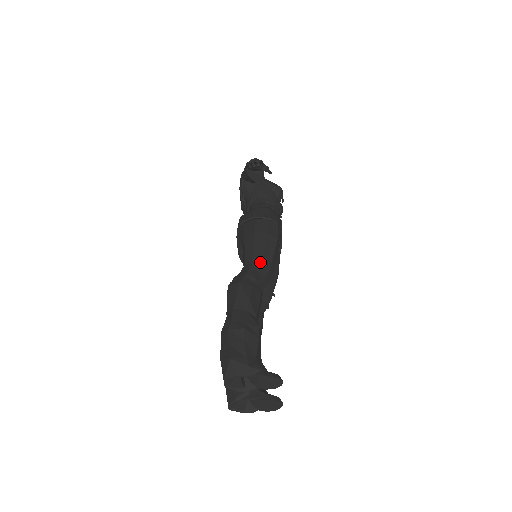
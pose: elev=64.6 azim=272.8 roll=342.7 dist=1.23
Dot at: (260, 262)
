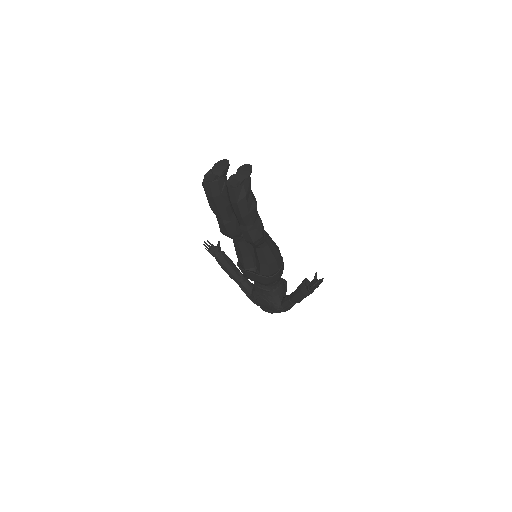
Dot at: occluded
